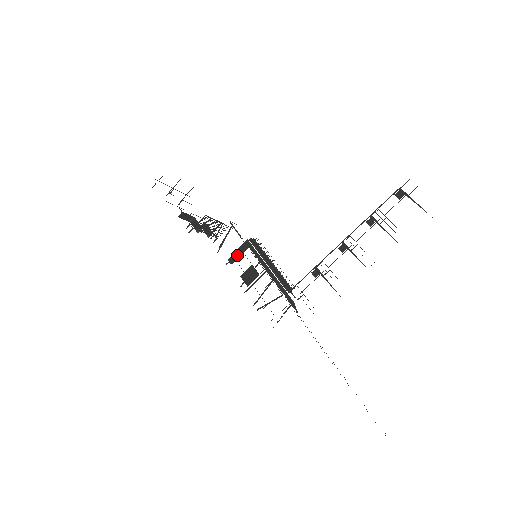
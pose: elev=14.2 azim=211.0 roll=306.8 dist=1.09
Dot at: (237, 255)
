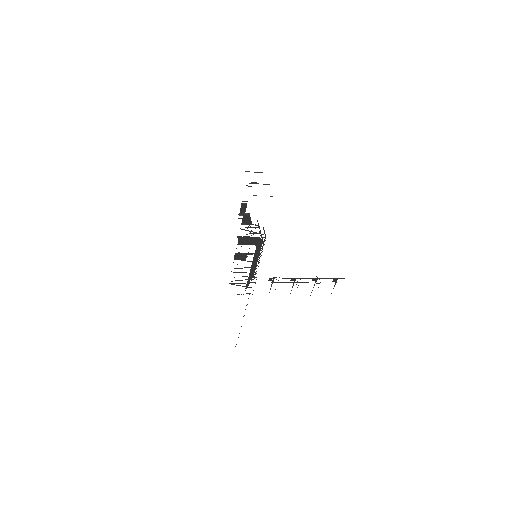
Dot at: (249, 254)
